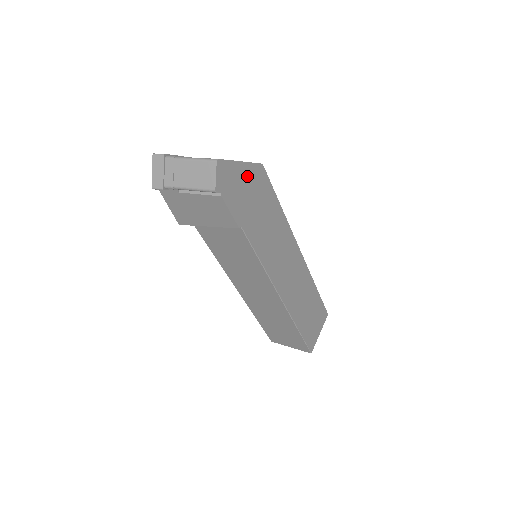
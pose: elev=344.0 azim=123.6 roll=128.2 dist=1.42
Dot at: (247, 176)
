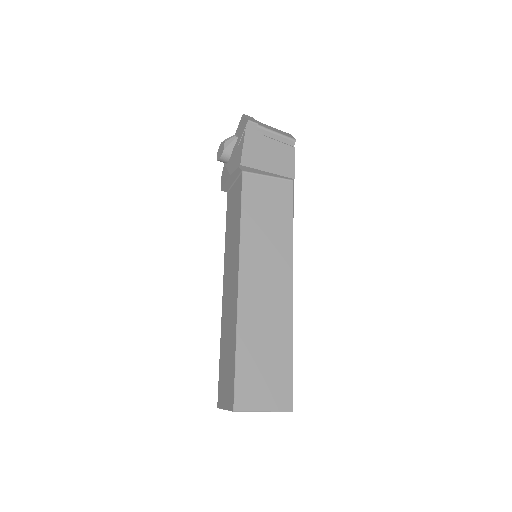
Dot at: occluded
